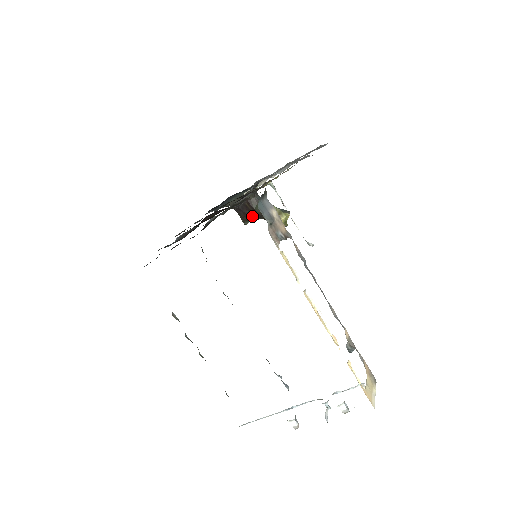
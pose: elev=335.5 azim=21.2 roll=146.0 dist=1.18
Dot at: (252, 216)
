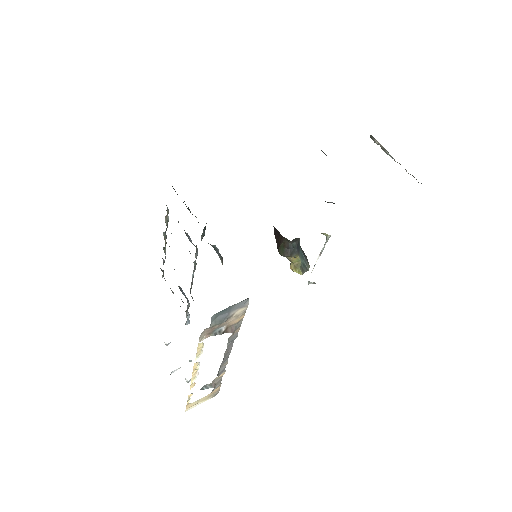
Dot at: (277, 244)
